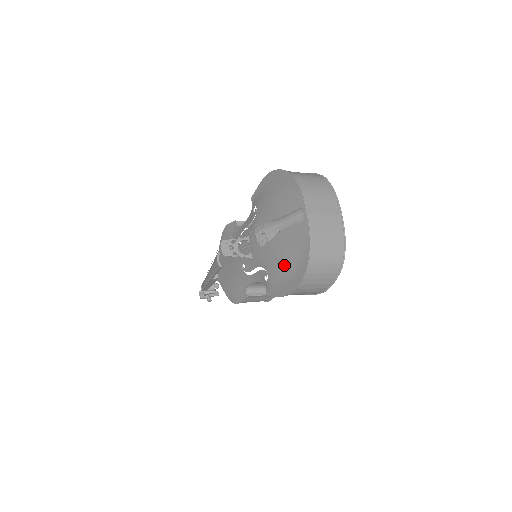
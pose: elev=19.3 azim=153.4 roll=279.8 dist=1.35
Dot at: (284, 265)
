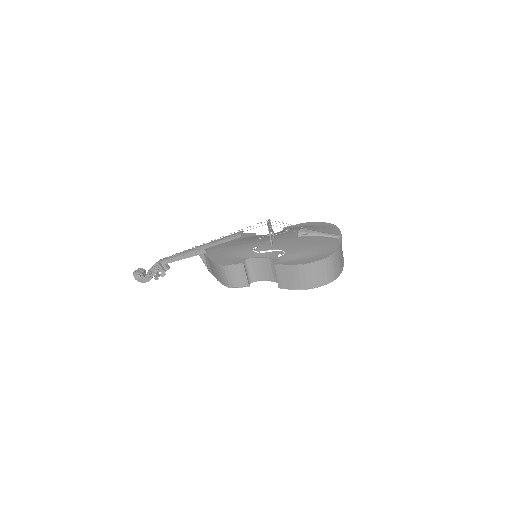
Dot at: (308, 251)
